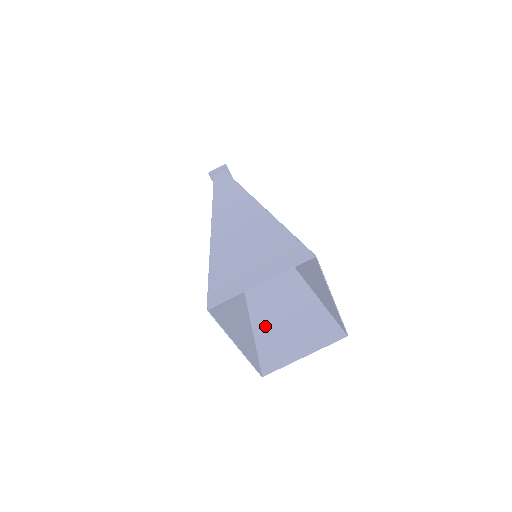
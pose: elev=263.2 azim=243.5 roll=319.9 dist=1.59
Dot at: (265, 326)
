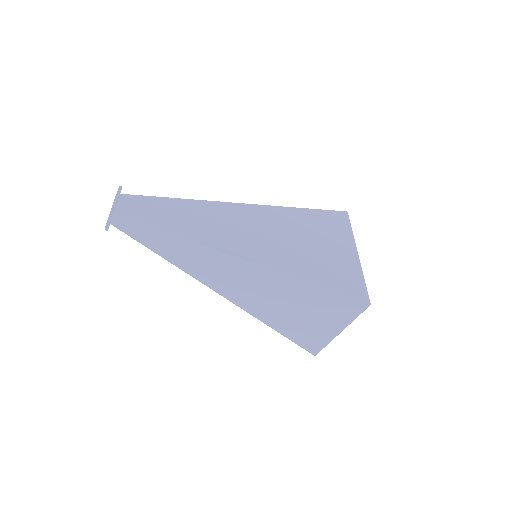
Dot at: occluded
